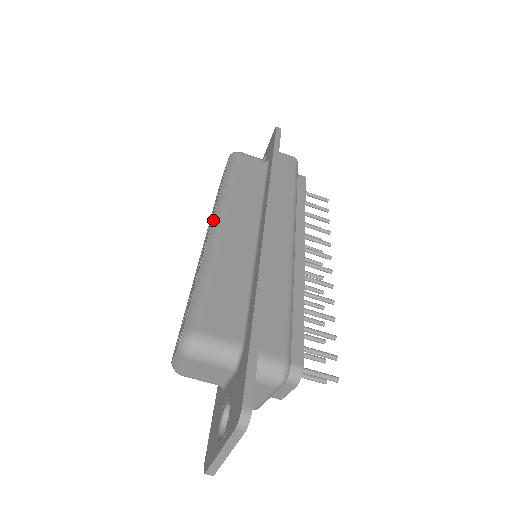
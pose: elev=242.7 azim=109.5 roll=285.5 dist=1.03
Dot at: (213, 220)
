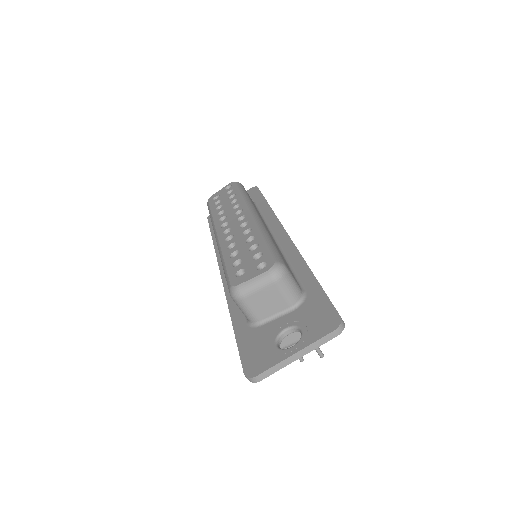
Dot at: (250, 211)
